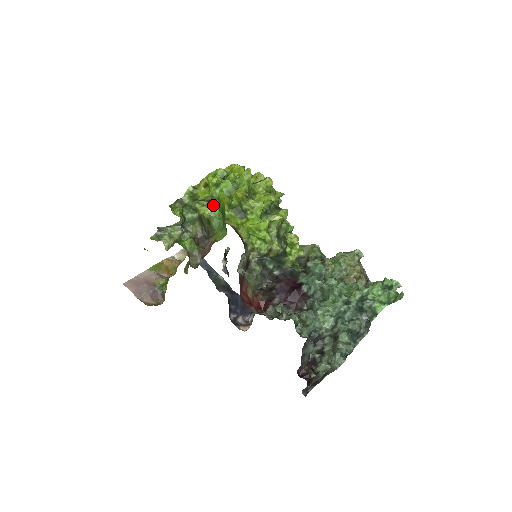
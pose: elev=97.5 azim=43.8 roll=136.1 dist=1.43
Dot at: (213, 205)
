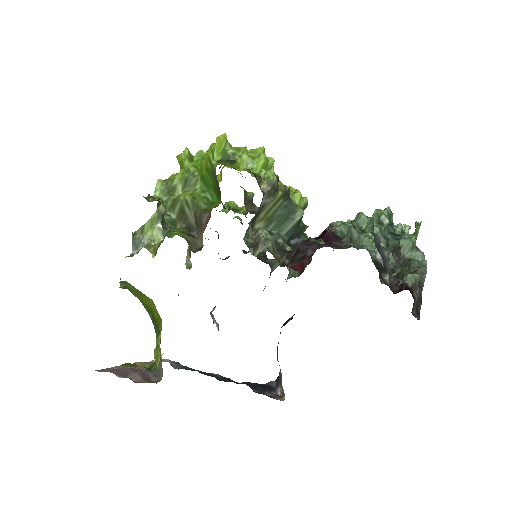
Dot at: (192, 187)
